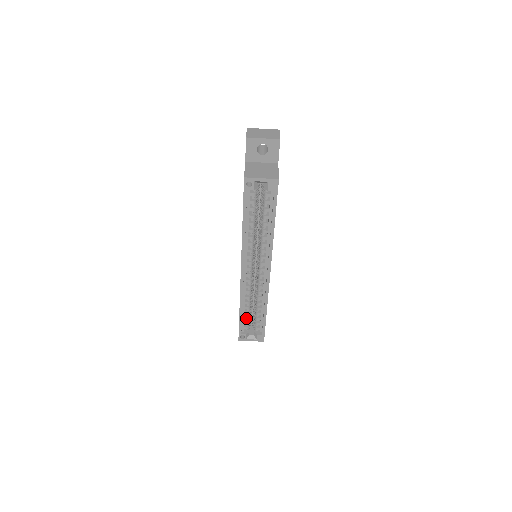
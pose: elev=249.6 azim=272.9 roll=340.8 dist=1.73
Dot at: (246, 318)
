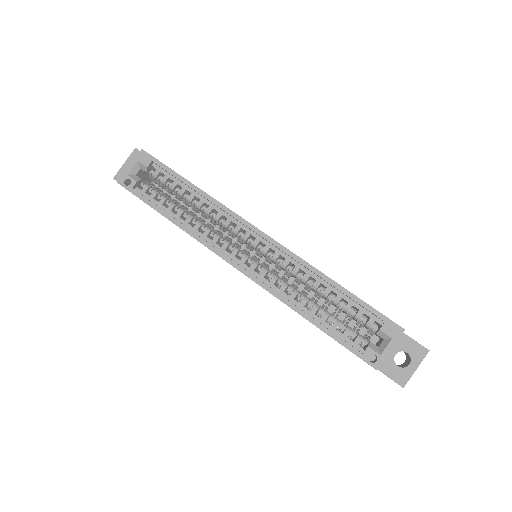
Dot at: (335, 325)
